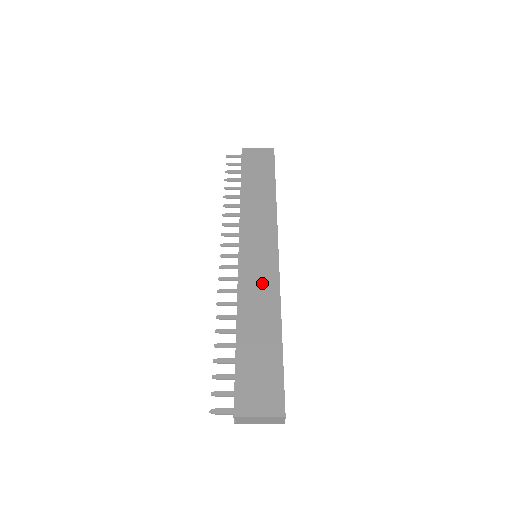
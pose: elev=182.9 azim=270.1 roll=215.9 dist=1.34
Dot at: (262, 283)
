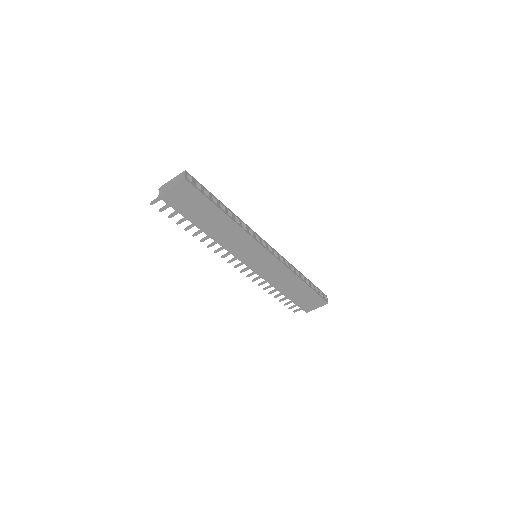
Dot at: occluded
